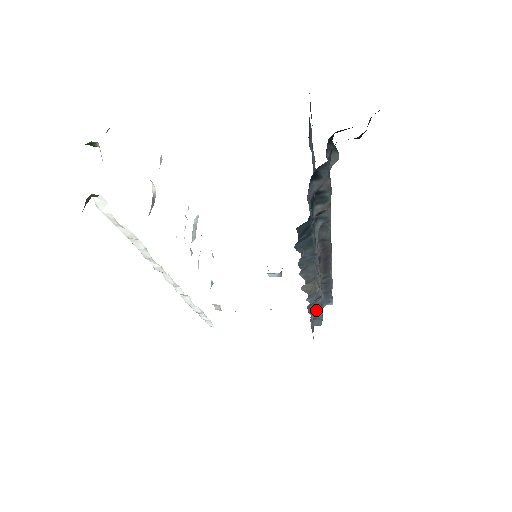
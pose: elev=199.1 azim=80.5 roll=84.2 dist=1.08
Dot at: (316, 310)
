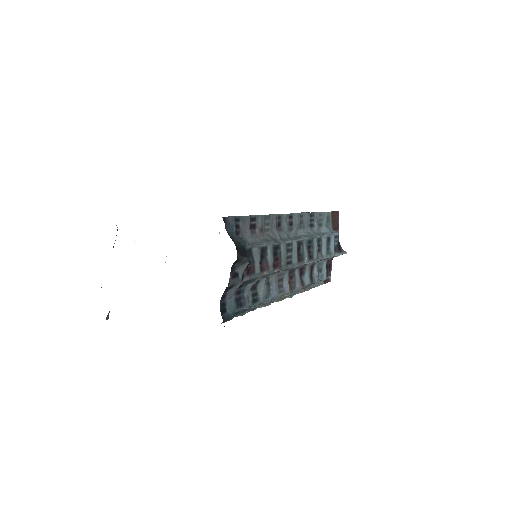
Dot at: (311, 284)
